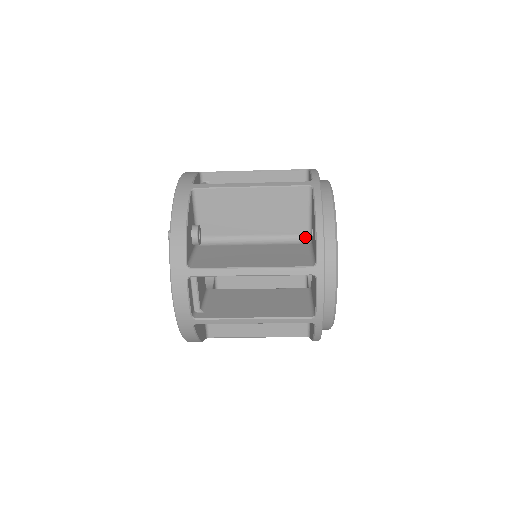
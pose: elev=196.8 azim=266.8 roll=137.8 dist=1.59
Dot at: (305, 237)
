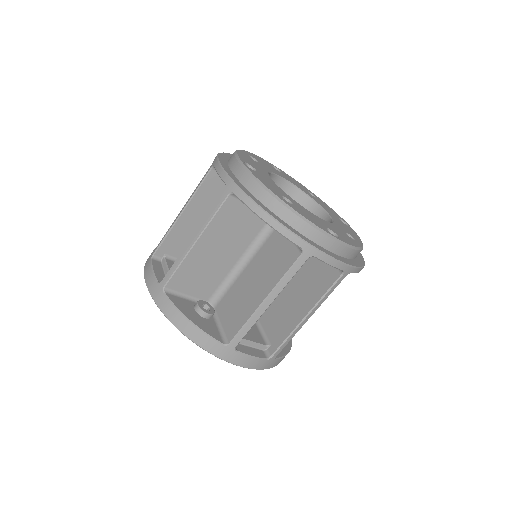
Dot at: occluded
